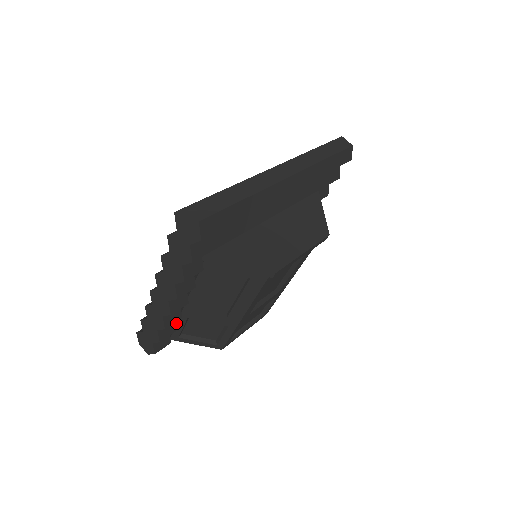
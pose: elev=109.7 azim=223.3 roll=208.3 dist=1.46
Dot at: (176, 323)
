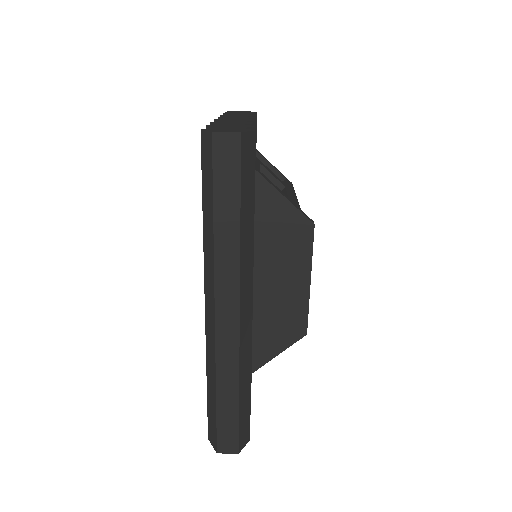
Dot at: occluded
